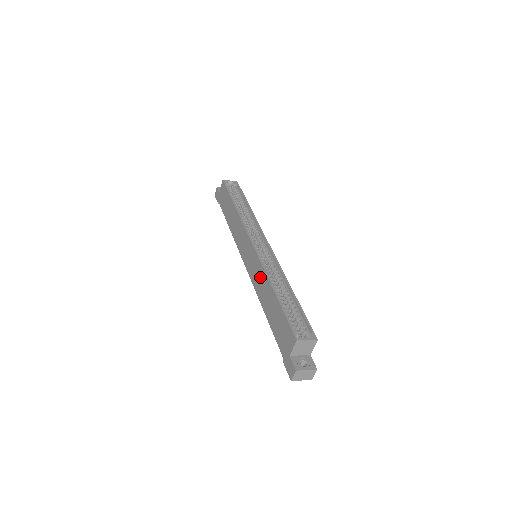
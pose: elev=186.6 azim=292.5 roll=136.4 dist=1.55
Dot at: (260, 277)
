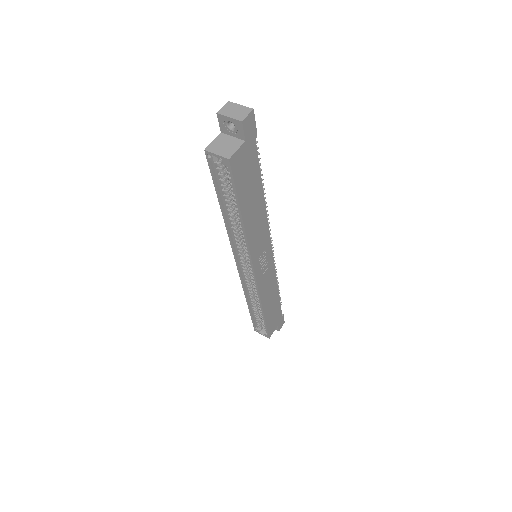
Dot at: occluded
